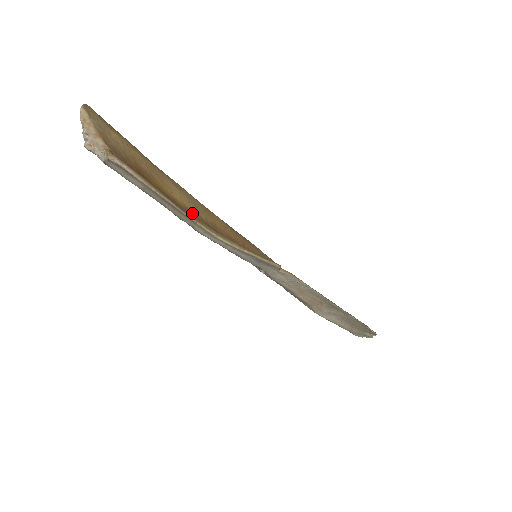
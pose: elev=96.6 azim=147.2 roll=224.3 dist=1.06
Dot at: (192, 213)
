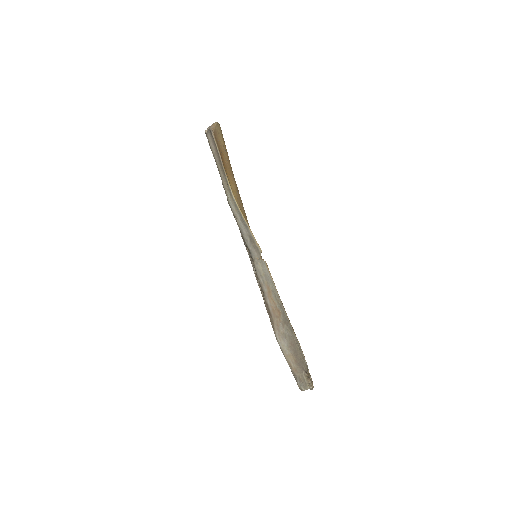
Dot at: occluded
